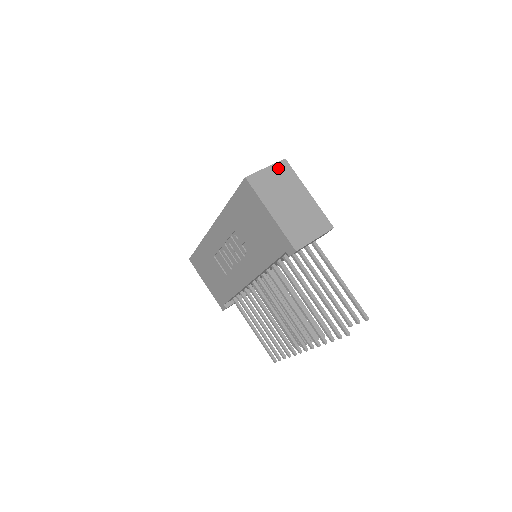
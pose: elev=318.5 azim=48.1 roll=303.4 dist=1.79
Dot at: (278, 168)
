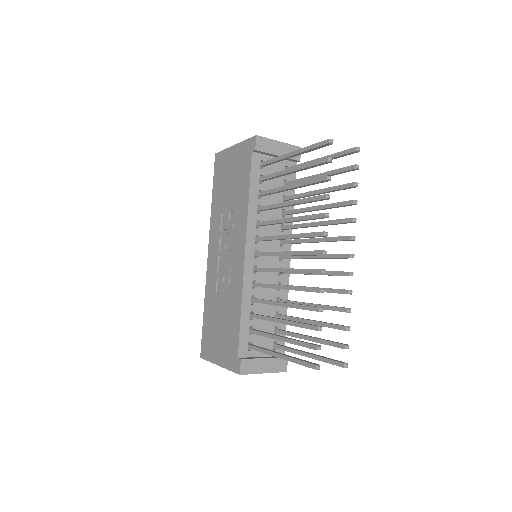
Dot at: occluded
